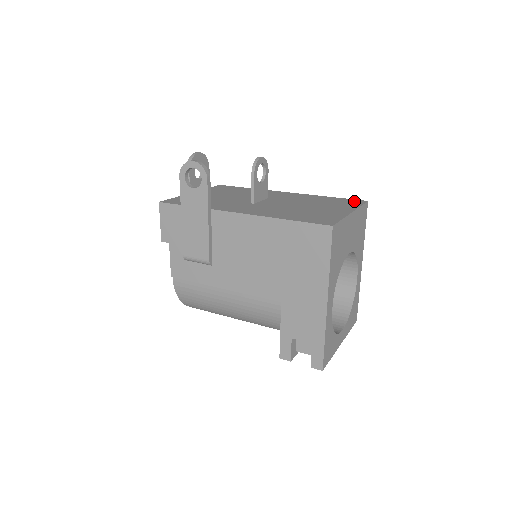
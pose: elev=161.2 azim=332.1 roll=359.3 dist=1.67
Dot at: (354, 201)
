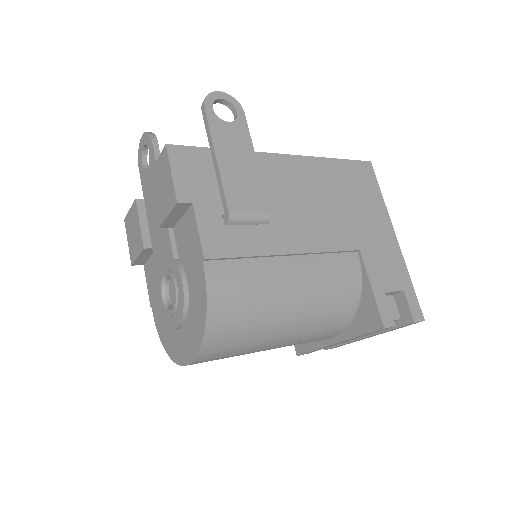
Dot at: occluded
